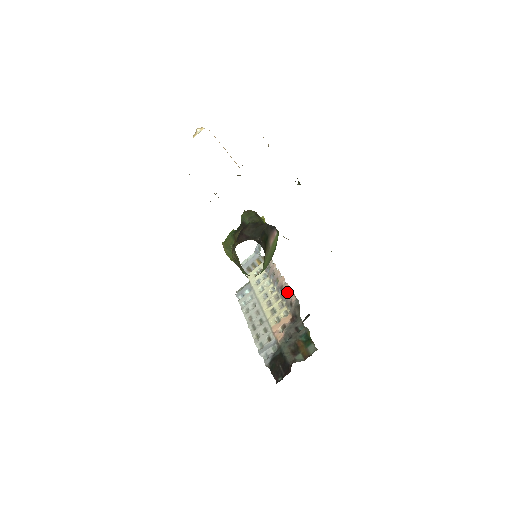
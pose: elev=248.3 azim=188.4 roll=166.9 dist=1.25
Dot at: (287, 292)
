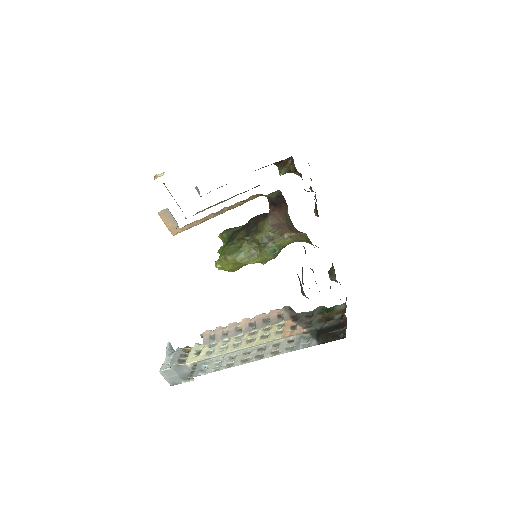
Dot at: (264, 317)
